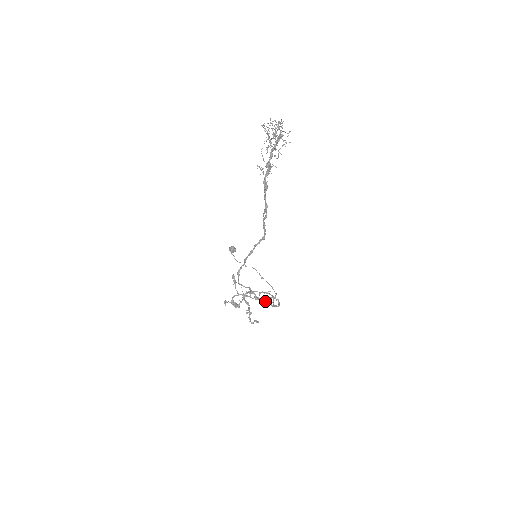
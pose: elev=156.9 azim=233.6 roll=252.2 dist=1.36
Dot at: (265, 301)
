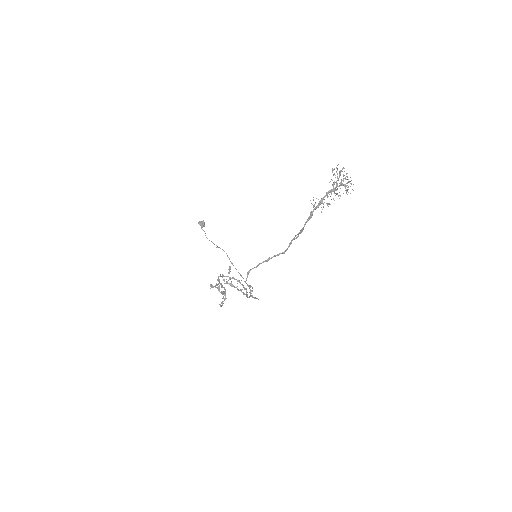
Dot at: (255, 298)
